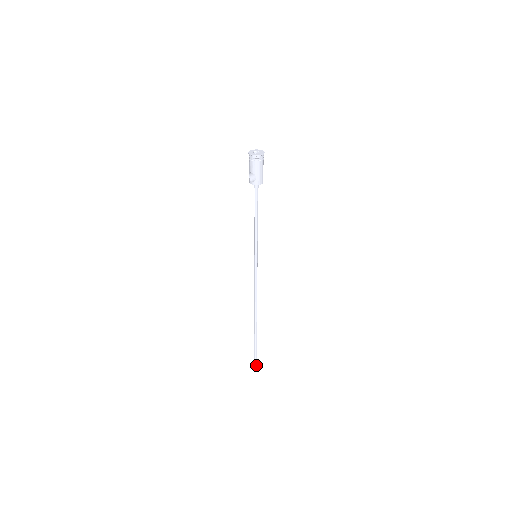
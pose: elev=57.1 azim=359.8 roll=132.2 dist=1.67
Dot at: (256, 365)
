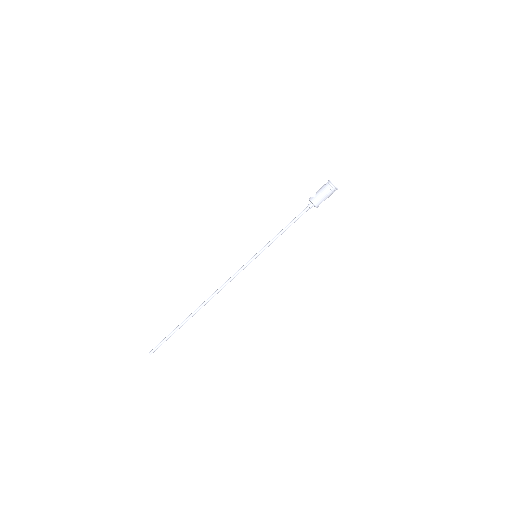
Dot at: (152, 352)
